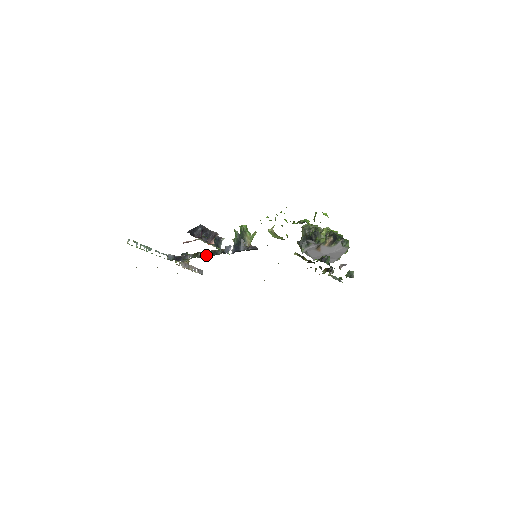
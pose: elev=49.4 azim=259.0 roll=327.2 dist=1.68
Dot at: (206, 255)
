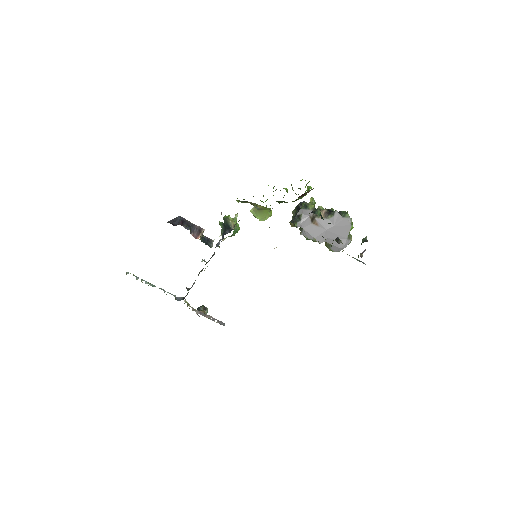
Dot at: occluded
